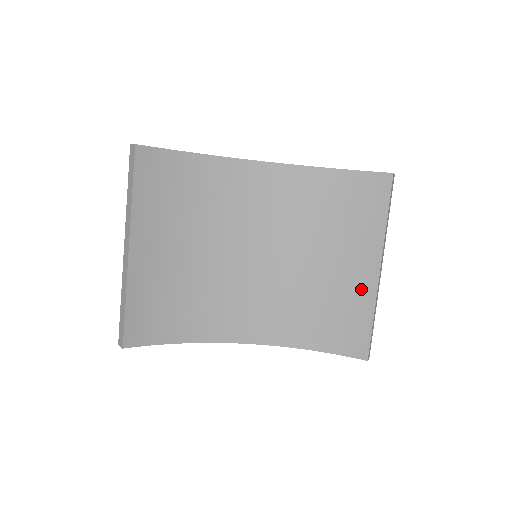
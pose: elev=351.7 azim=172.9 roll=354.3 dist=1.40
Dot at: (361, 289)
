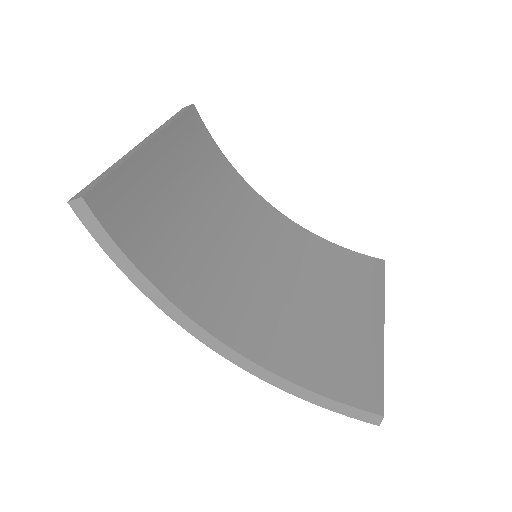
Dot at: (365, 336)
